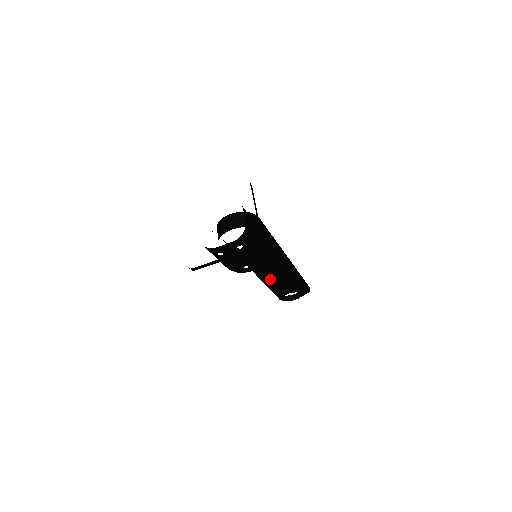
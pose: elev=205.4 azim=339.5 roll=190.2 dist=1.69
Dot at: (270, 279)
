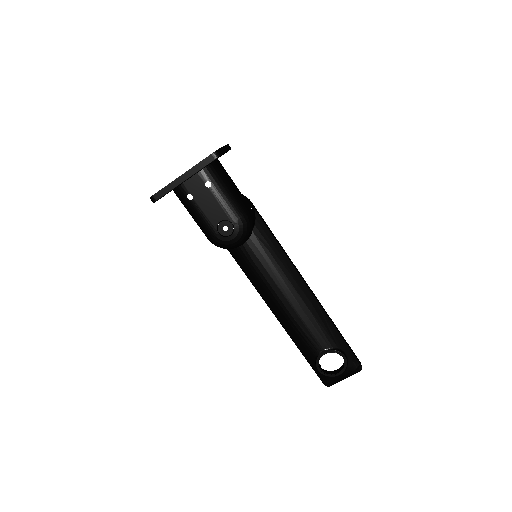
Dot at: (289, 314)
